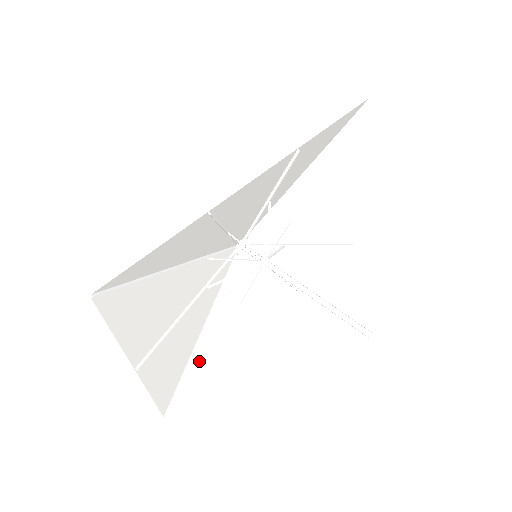
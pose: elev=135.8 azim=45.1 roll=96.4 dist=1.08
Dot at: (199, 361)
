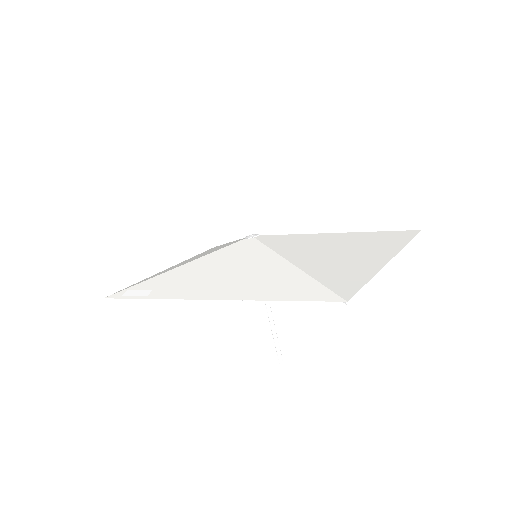
Dot at: occluded
